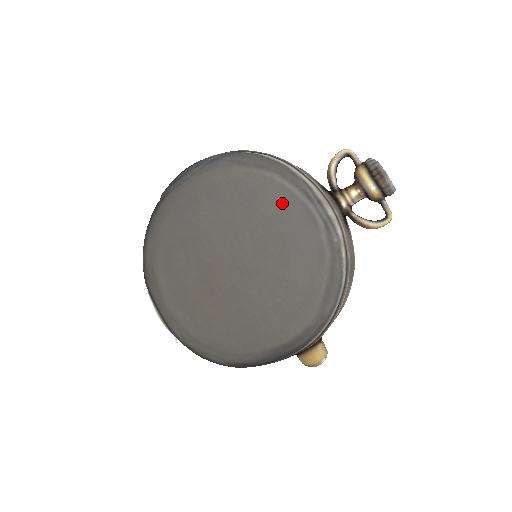
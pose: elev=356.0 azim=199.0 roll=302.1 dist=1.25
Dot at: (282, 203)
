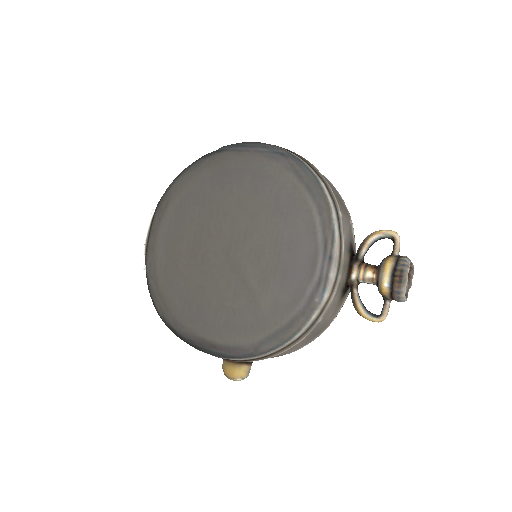
Dot at: (302, 234)
